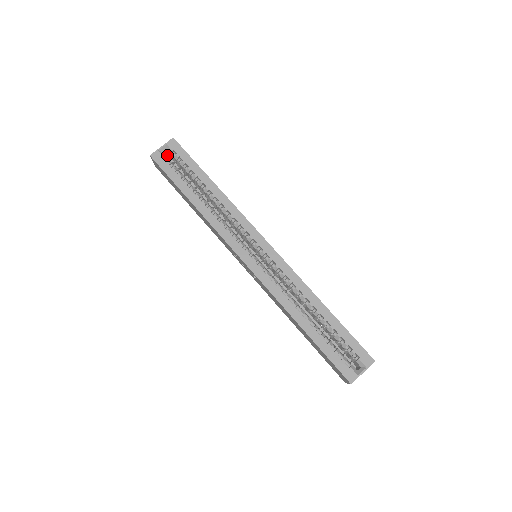
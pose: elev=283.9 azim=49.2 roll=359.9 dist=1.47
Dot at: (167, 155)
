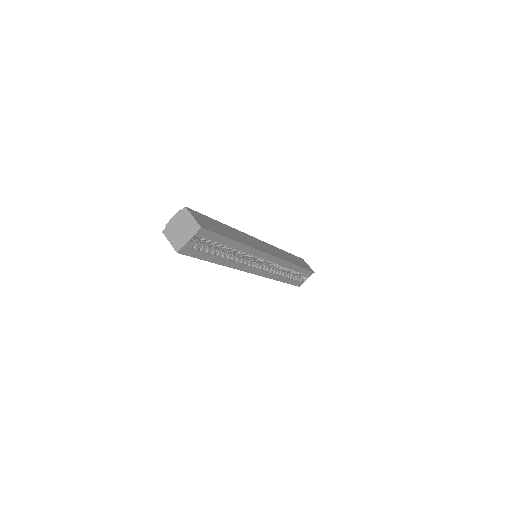
Dot at: (183, 229)
